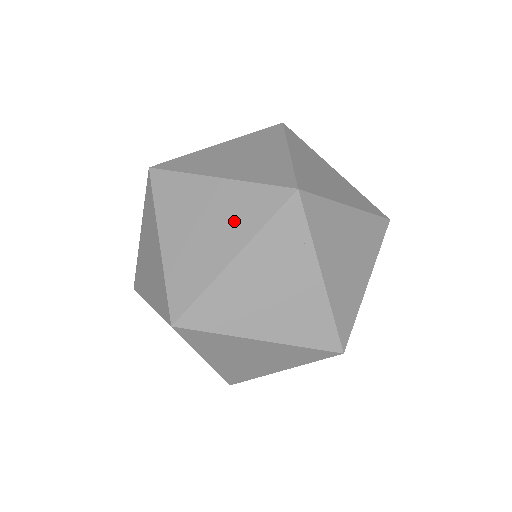
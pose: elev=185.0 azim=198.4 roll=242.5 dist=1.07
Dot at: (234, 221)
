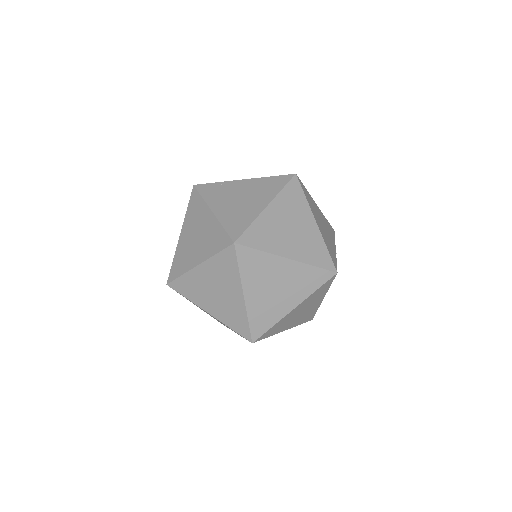
Dot at: (198, 217)
